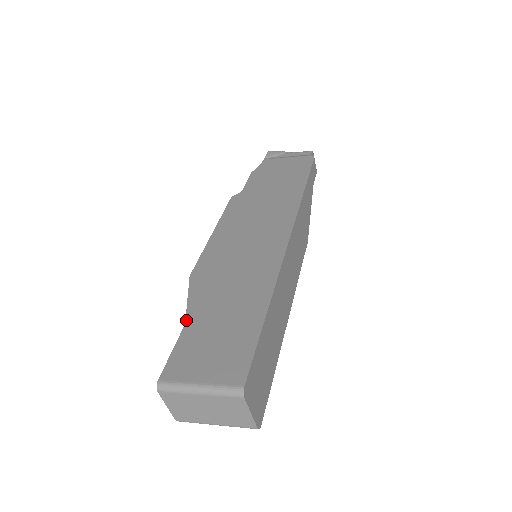
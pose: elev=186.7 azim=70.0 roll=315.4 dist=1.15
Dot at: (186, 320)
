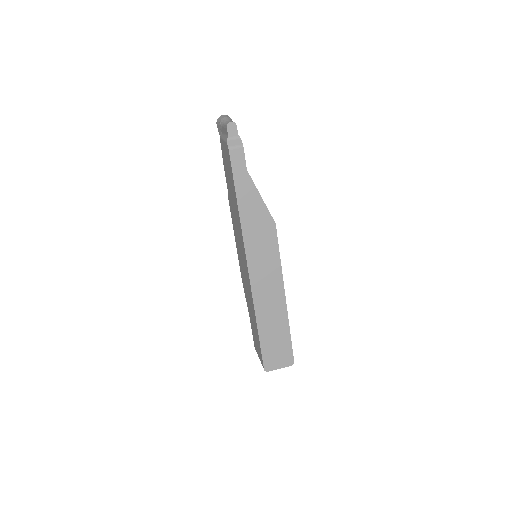
Dot at: (249, 316)
